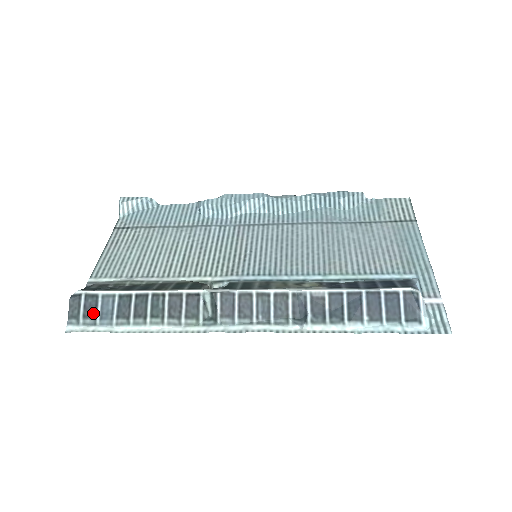
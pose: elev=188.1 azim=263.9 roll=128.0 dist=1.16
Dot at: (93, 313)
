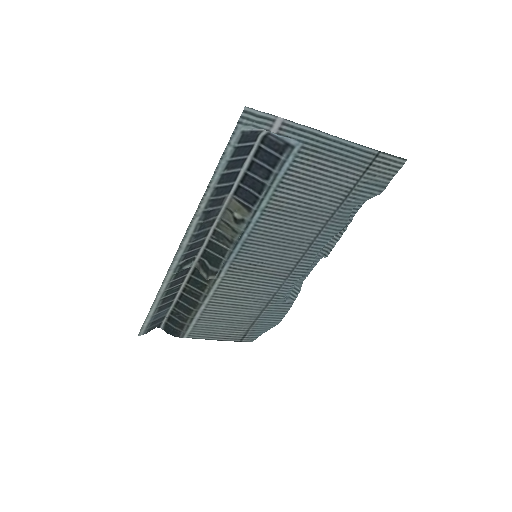
Dot at: (155, 322)
